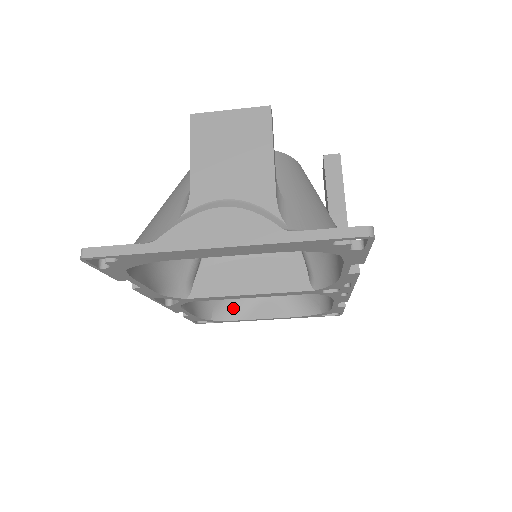
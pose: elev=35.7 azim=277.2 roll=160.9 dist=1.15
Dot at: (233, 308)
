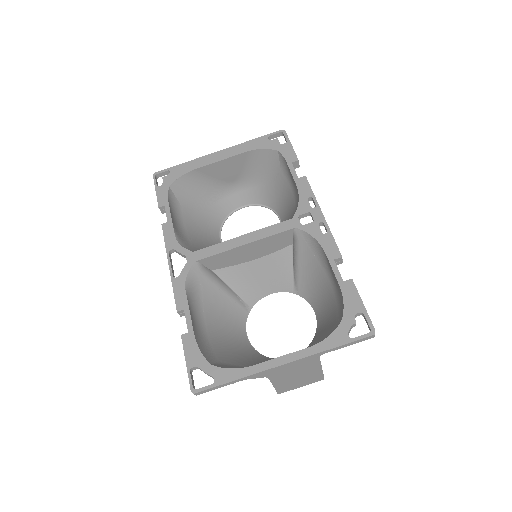
Dot at: occluded
